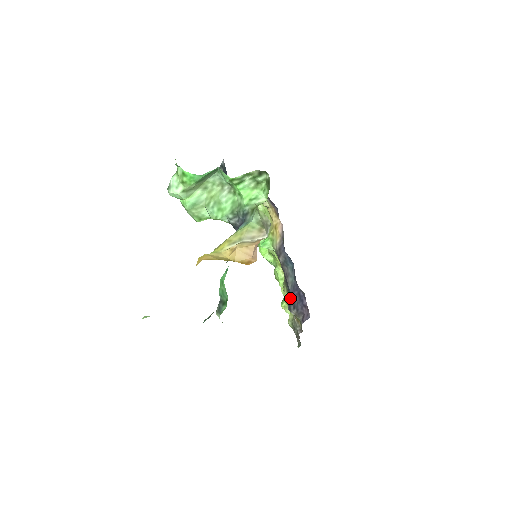
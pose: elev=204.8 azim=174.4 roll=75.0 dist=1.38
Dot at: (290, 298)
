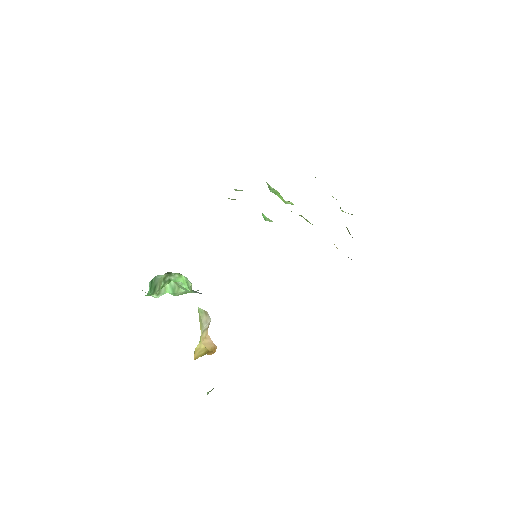
Dot at: occluded
